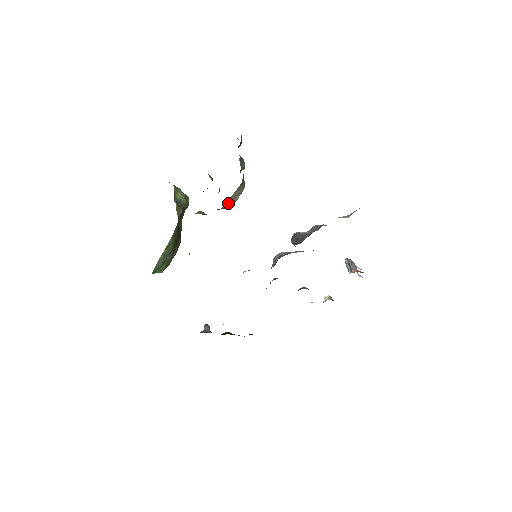
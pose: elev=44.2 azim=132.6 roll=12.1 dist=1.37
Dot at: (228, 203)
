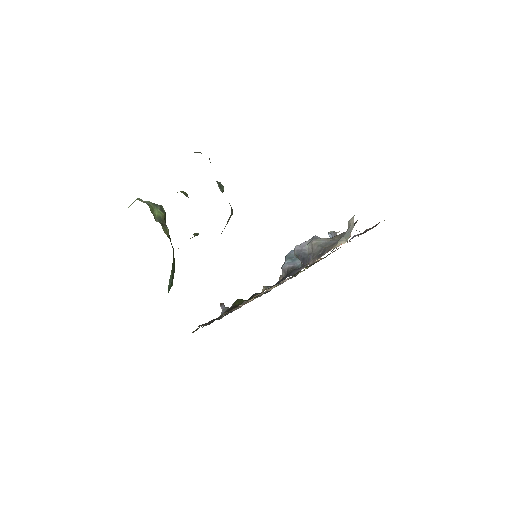
Dot at: occluded
